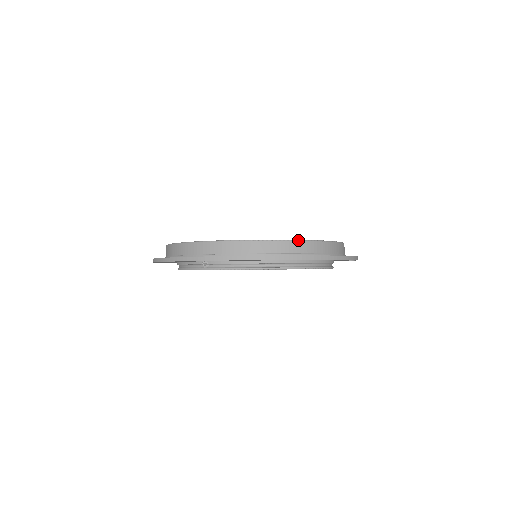
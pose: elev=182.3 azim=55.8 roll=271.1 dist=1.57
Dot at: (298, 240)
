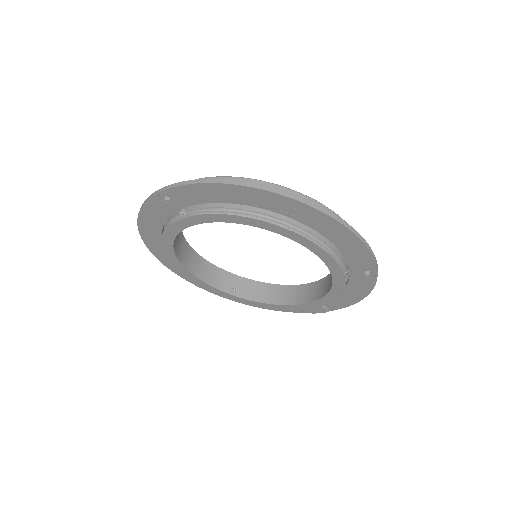
Dot at: (291, 189)
